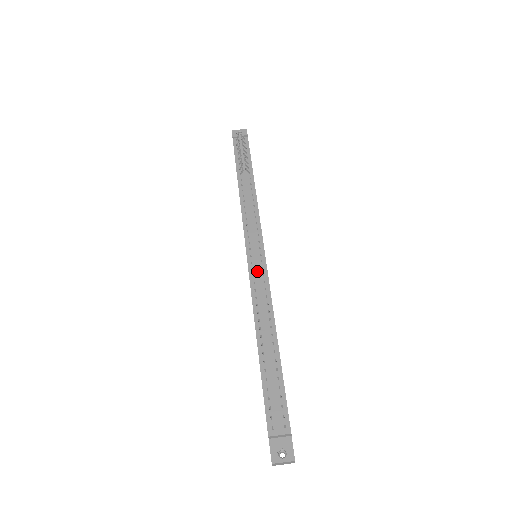
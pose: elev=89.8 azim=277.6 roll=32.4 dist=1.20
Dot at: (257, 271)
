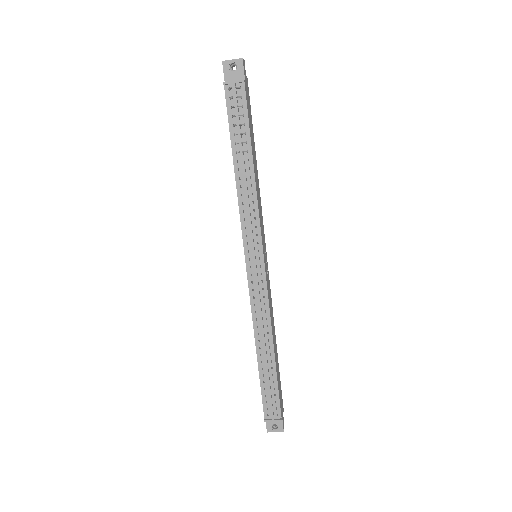
Dot at: (256, 287)
